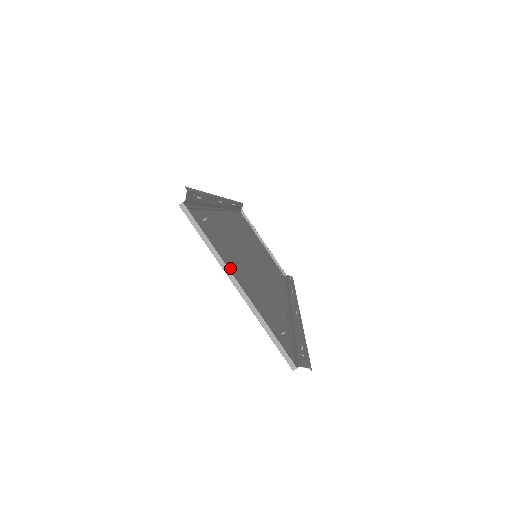
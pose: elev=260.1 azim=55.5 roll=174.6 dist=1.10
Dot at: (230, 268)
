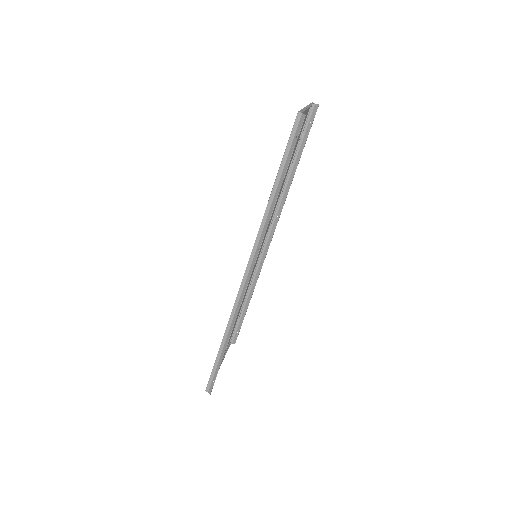
Dot at: occluded
